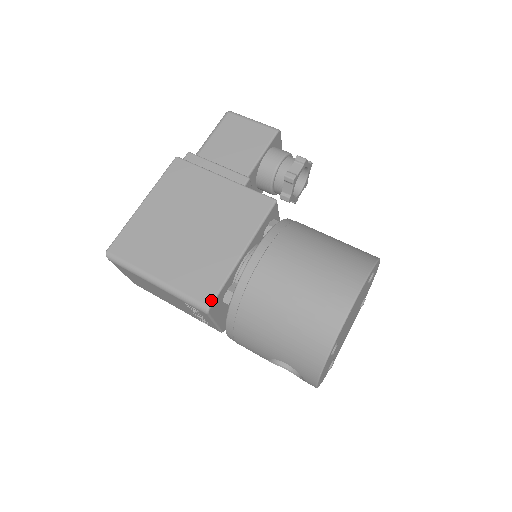
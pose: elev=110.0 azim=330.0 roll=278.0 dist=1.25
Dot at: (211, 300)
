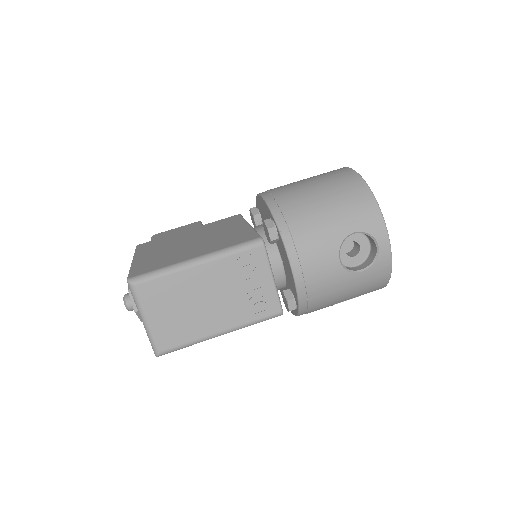
Dot at: (258, 236)
